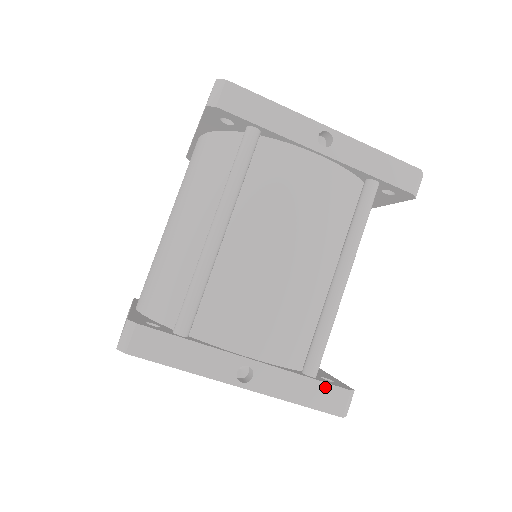
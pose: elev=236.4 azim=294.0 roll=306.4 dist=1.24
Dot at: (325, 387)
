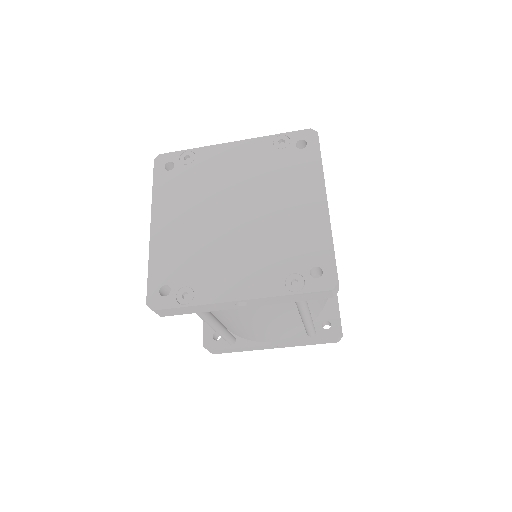
Dot at: (321, 341)
